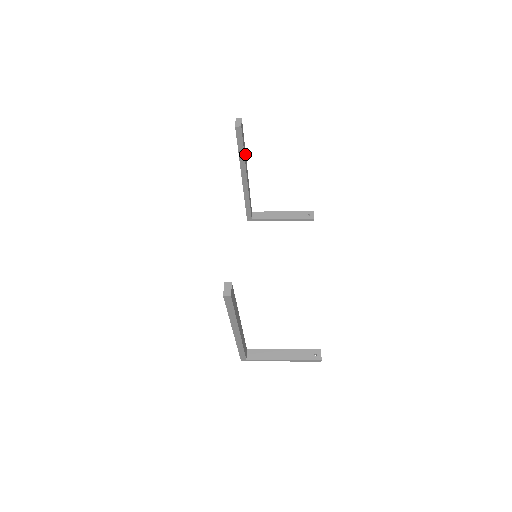
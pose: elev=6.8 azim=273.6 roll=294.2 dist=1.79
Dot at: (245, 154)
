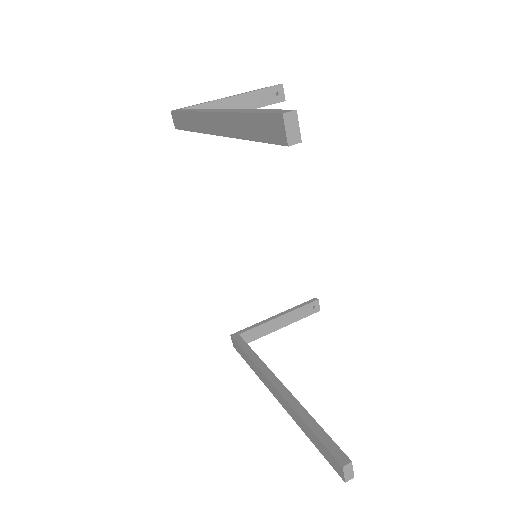
Dot at: occluded
